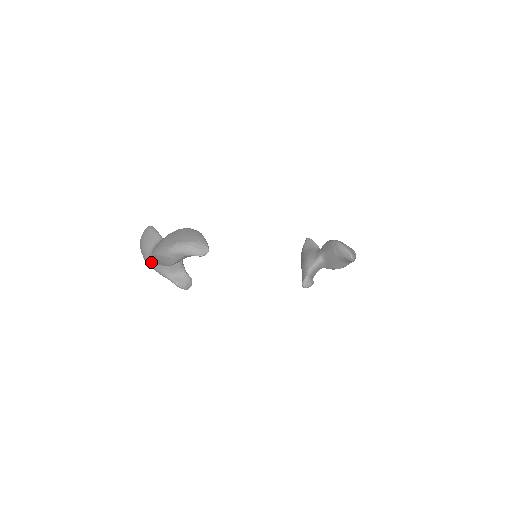
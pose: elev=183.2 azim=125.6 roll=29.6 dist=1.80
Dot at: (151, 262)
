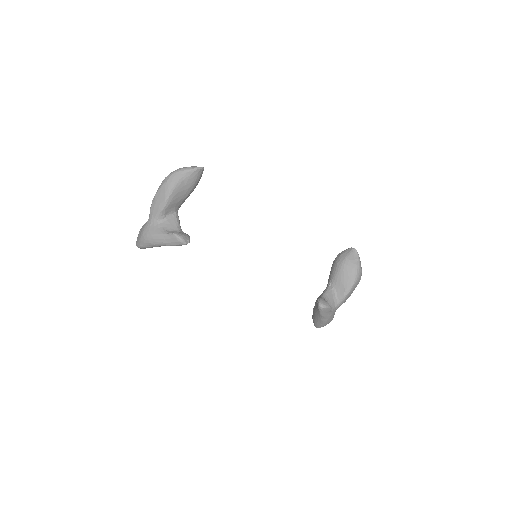
Dot at: (148, 228)
